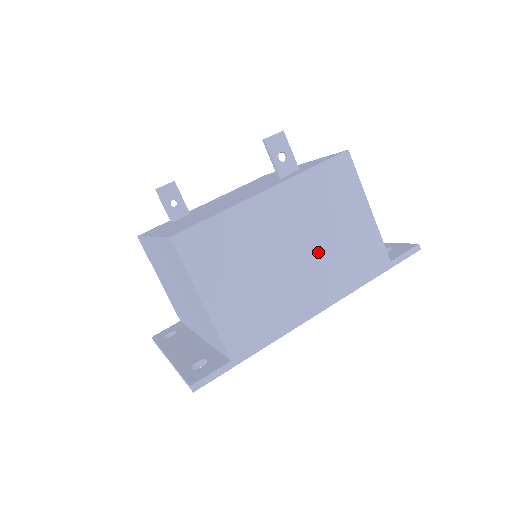
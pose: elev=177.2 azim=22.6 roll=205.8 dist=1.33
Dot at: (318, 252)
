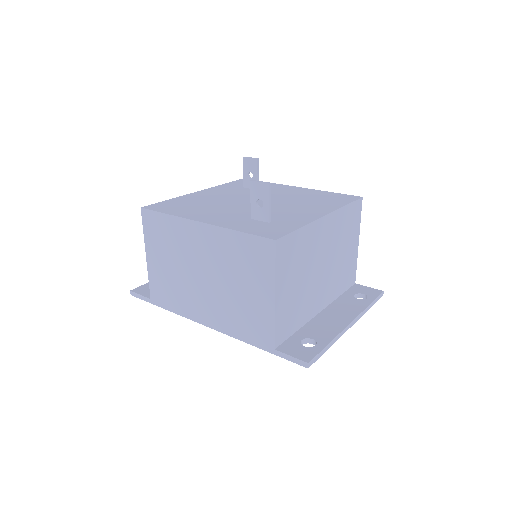
Dot at: (220, 291)
